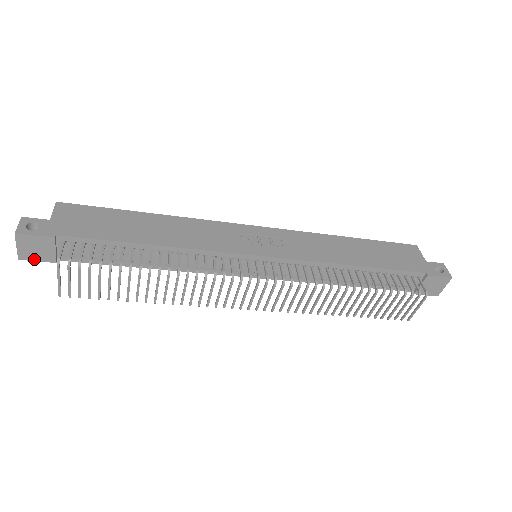
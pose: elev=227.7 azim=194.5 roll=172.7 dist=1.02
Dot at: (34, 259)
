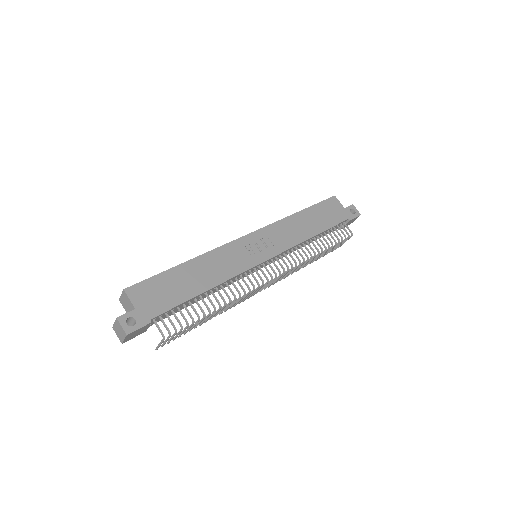
Dot at: (132, 338)
